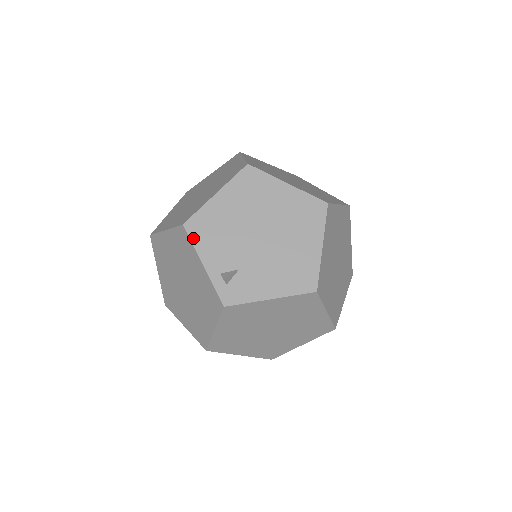
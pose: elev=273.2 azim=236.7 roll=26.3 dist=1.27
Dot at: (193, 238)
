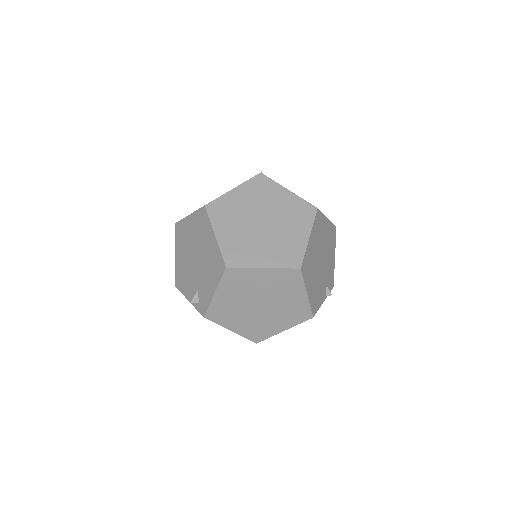
Dot at: (180, 289)
